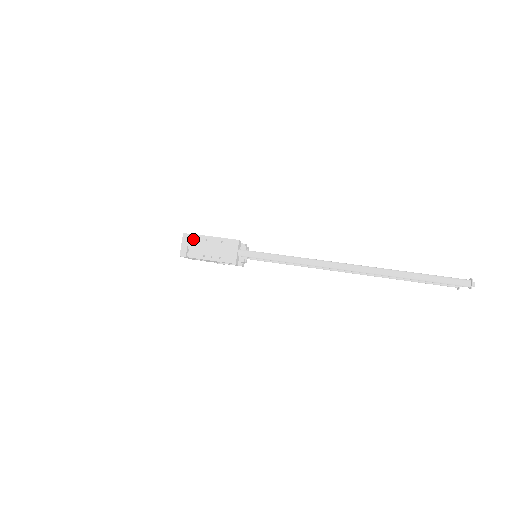
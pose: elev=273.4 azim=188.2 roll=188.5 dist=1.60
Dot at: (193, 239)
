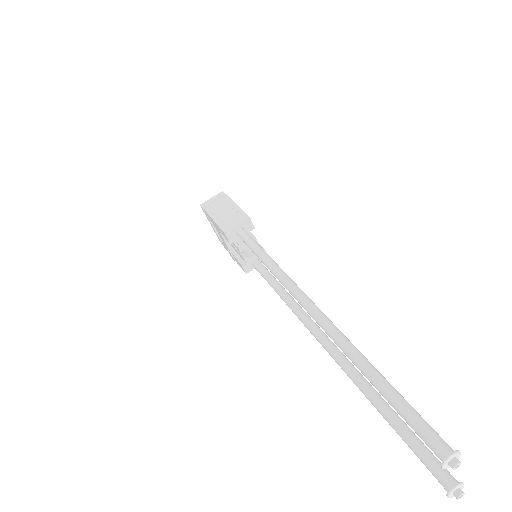
Dot at: (222, 198)
